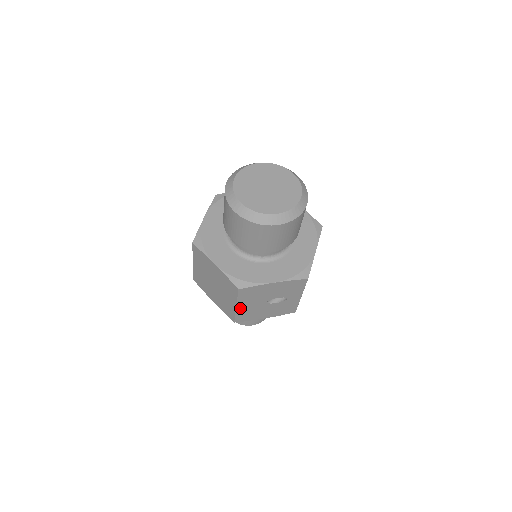
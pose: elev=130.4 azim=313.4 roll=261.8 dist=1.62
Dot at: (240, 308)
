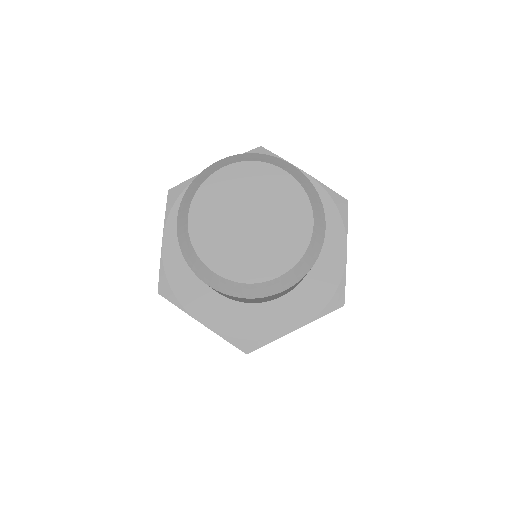
Dot at: occluded
